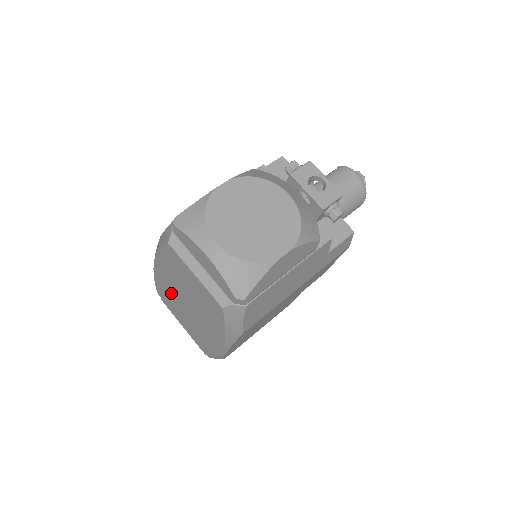
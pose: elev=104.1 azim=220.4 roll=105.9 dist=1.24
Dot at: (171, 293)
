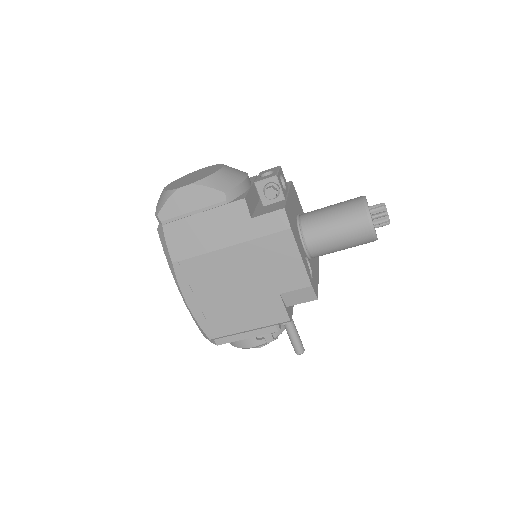
Dot at: occluded
